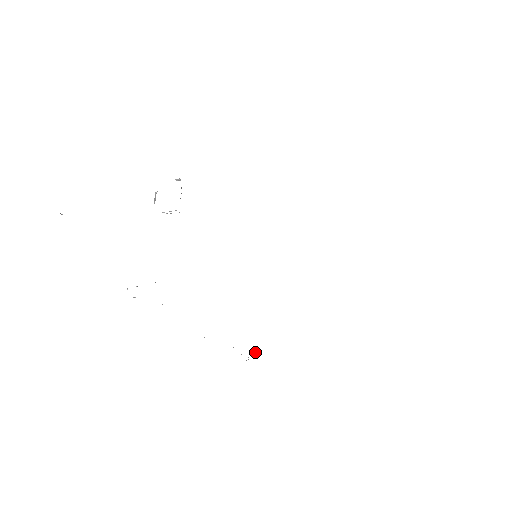
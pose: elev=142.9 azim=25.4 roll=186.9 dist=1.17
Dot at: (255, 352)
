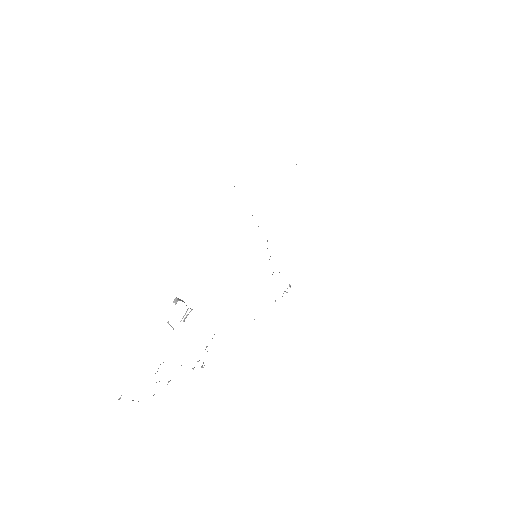
Dot at: occluded
